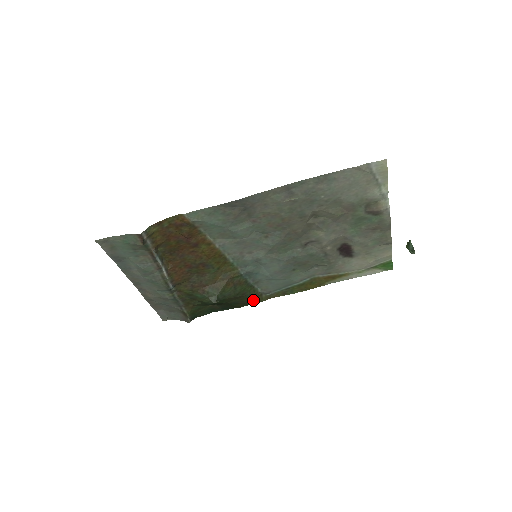
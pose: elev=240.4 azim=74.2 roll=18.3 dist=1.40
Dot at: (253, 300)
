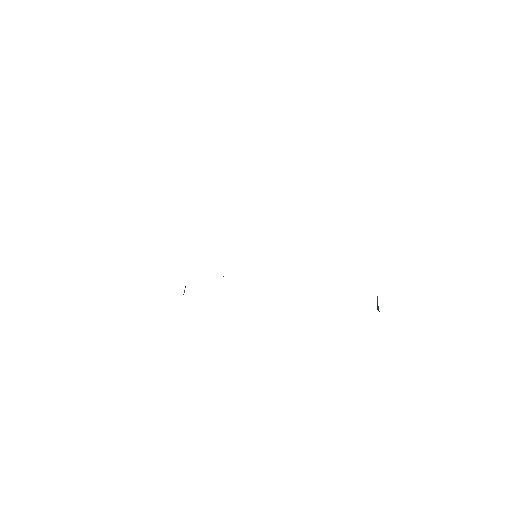
Dot at: occluded
